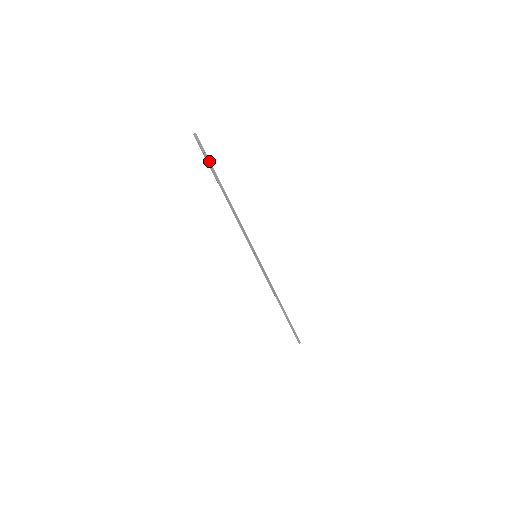
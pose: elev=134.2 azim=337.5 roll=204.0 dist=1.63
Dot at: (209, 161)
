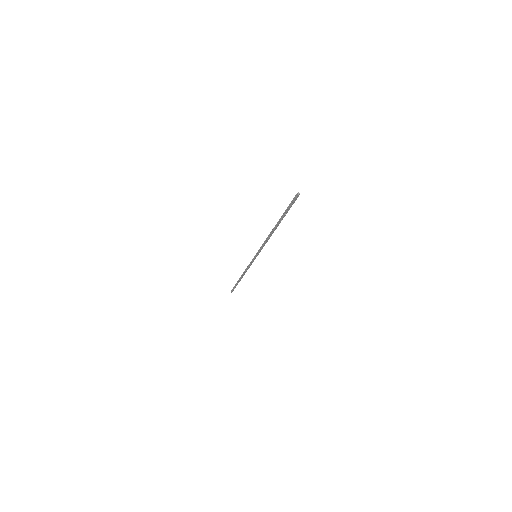
Dot at: (288, 208)
